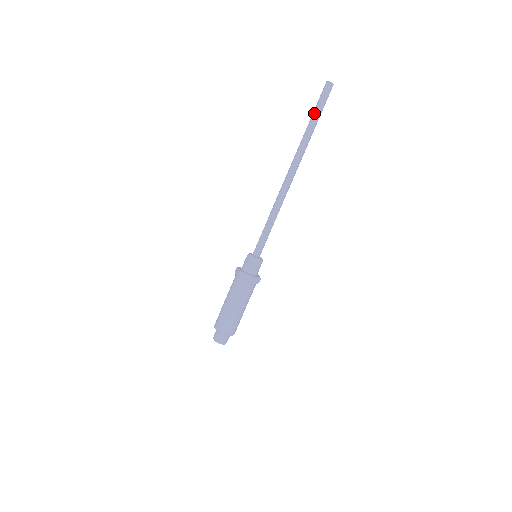
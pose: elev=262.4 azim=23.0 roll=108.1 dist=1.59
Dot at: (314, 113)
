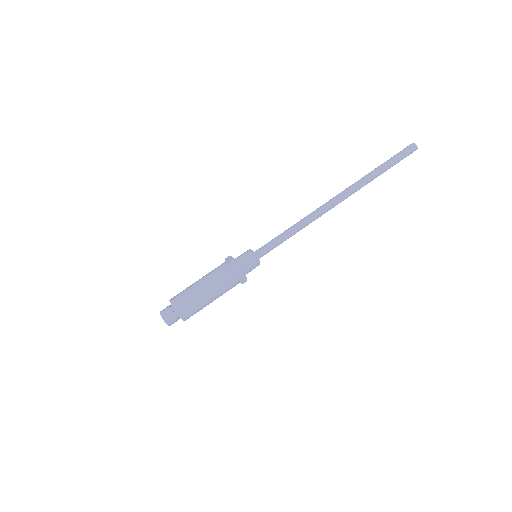
Dot at: (385, 162)
